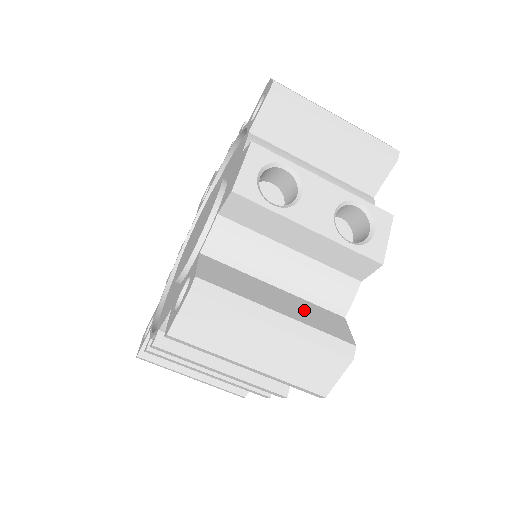
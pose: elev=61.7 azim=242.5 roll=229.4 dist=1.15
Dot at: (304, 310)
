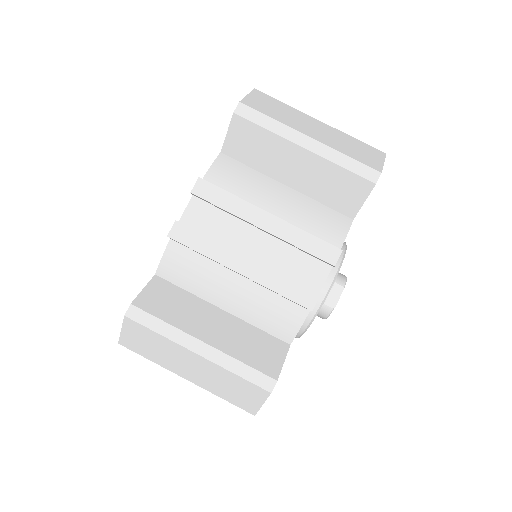
Dot at: occluded
